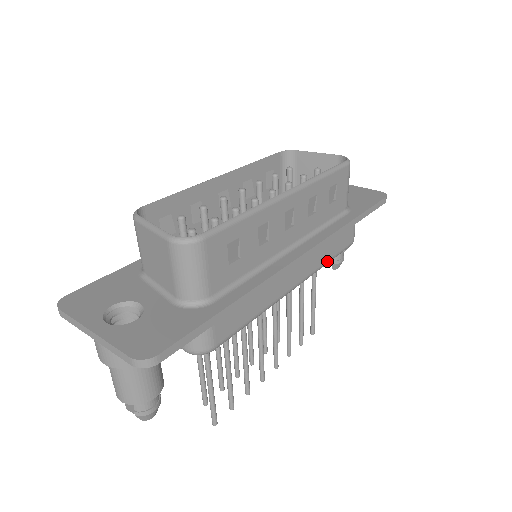
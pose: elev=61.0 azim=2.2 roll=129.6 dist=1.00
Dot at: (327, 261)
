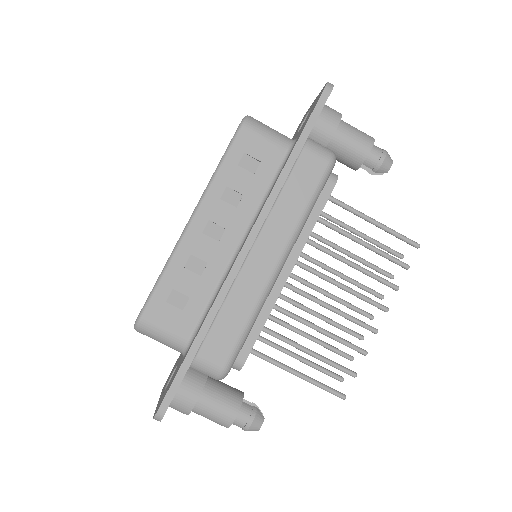
Dot at: (303, 211)
